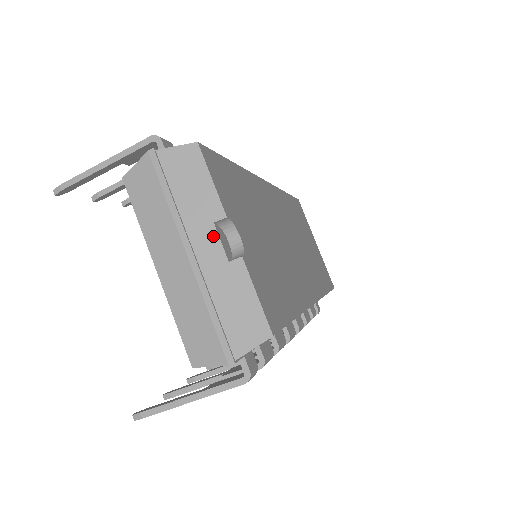
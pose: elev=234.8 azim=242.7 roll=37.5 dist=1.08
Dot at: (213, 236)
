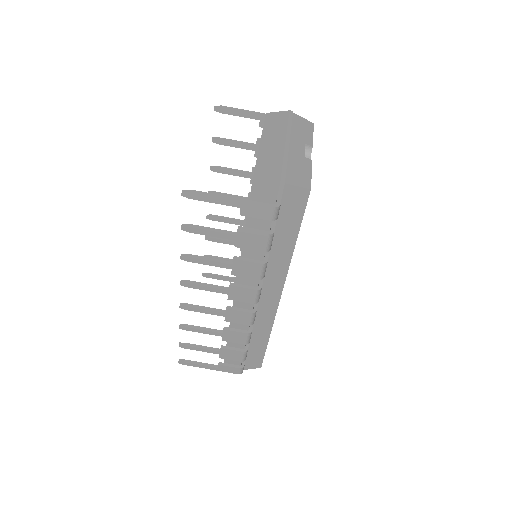
Dot at: (302, 146)
